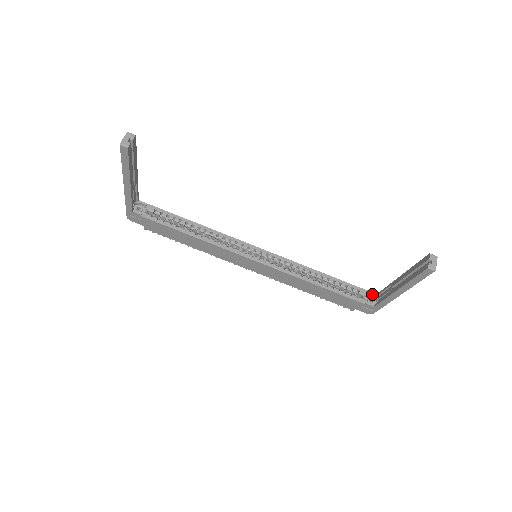
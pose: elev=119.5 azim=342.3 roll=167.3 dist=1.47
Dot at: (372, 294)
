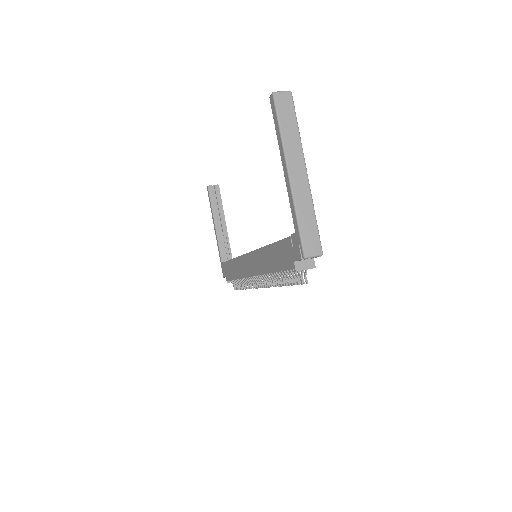
Dot at: occluded
